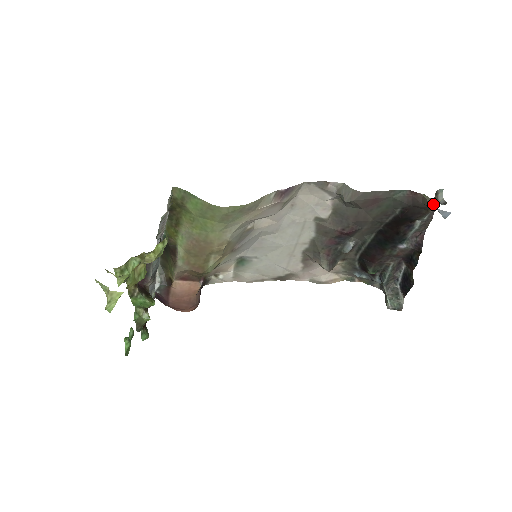
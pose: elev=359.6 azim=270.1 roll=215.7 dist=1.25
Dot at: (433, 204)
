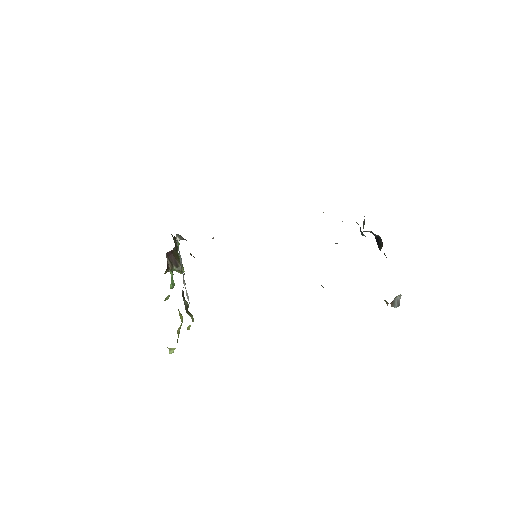
Dot at: occluded
